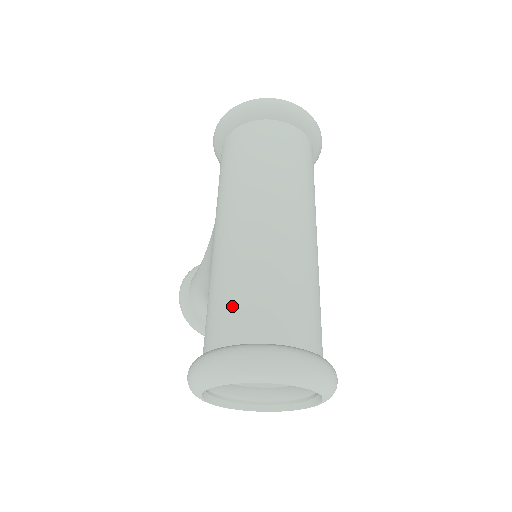
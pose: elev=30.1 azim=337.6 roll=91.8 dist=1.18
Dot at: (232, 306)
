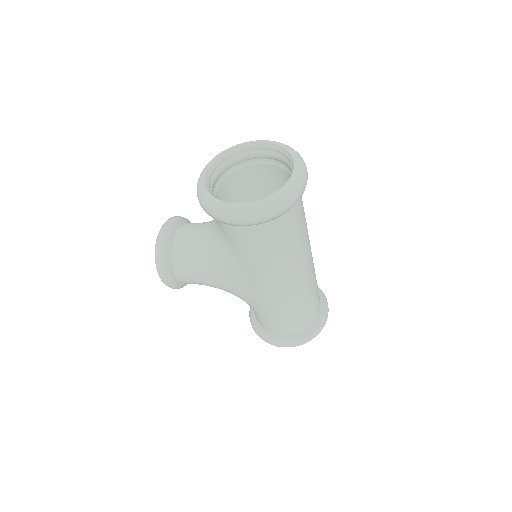
Dot at: (300, 319)
